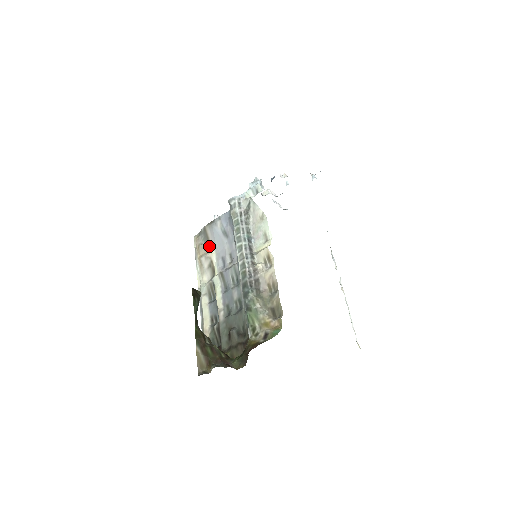
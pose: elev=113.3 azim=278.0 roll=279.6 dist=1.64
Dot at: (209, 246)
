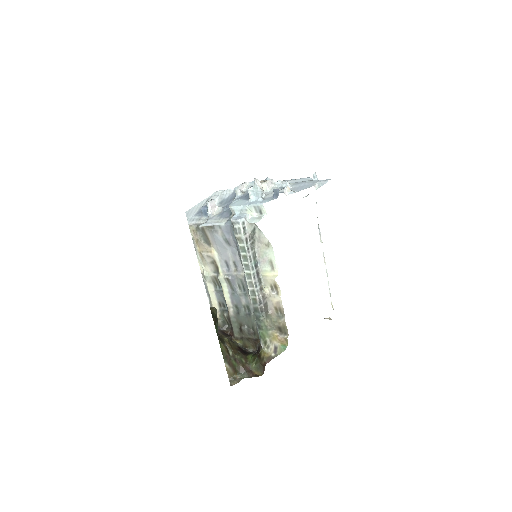
Dot at: (209, 245)
